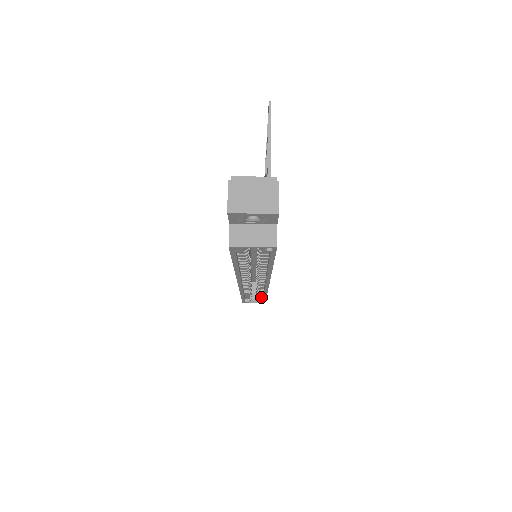
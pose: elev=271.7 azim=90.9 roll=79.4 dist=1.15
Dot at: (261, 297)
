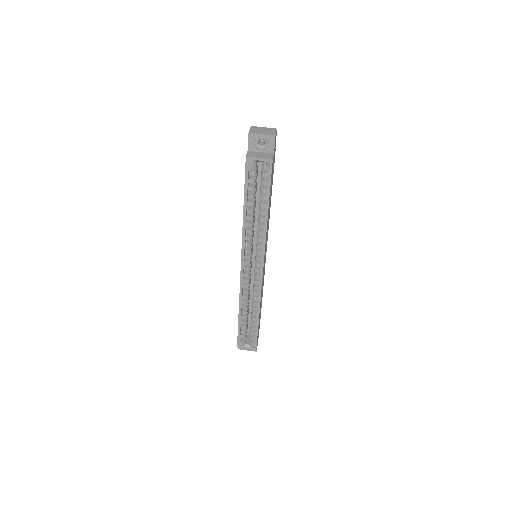
Dot at: (254, 332)
